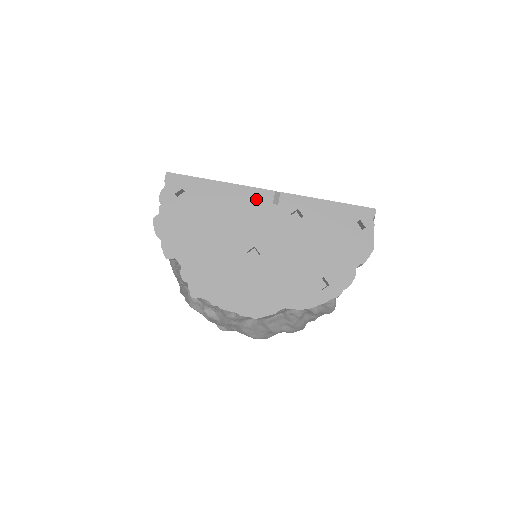
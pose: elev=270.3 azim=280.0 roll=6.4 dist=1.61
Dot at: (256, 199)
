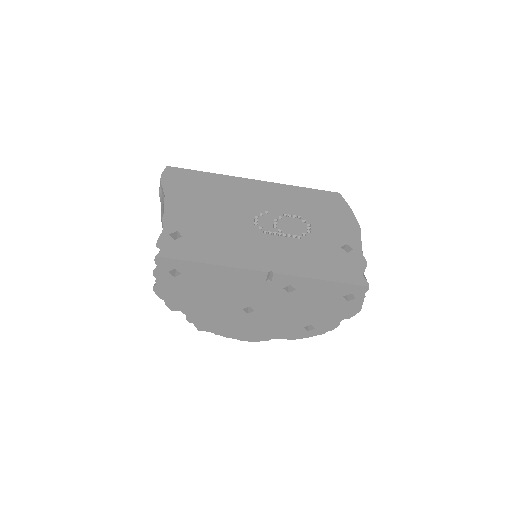
Dot at: (249, 277)
